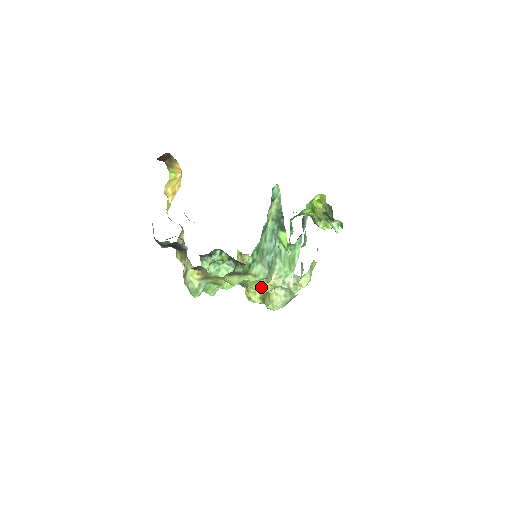
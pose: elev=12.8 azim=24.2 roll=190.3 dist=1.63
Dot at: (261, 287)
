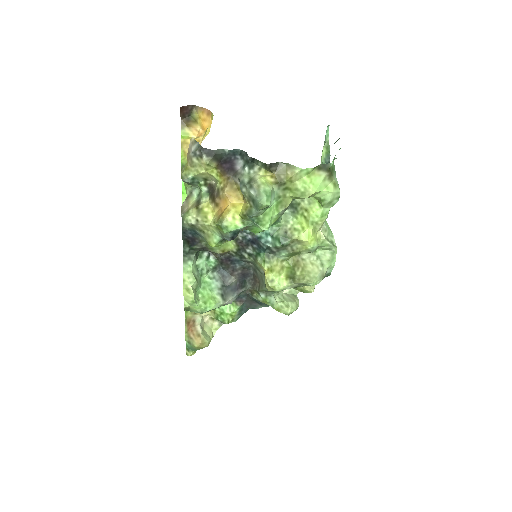
Dot at: (312, 234)
